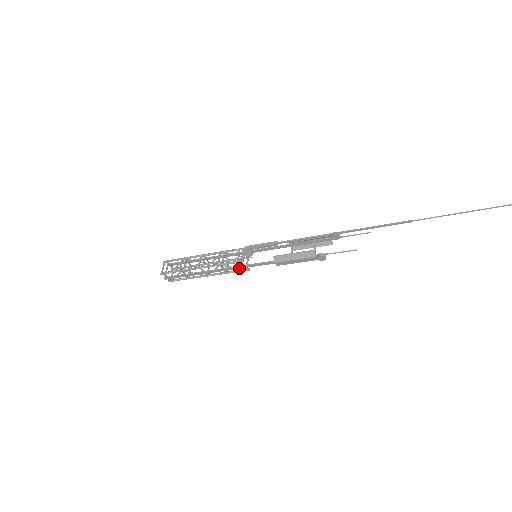
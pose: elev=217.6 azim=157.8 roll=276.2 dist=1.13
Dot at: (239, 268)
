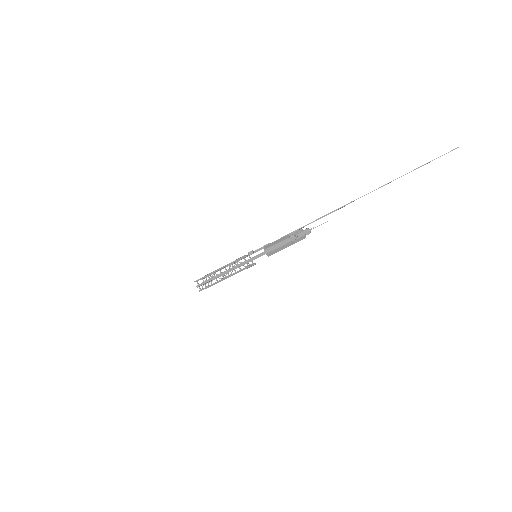
Dot at: occluded
